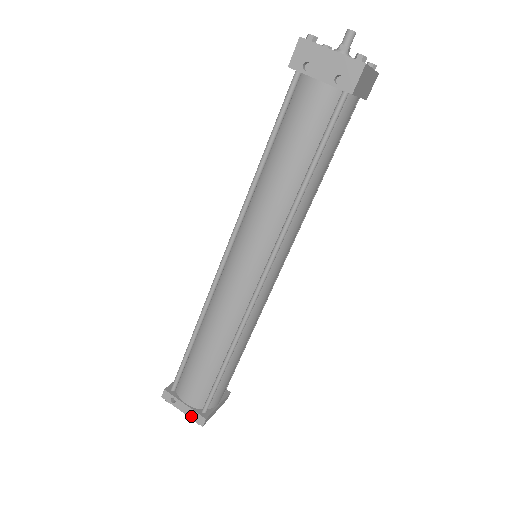
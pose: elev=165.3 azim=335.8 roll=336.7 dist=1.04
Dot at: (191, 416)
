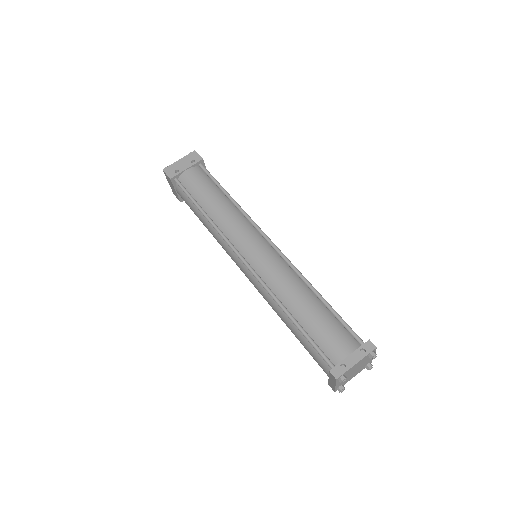
Dot at: (363, 355)
